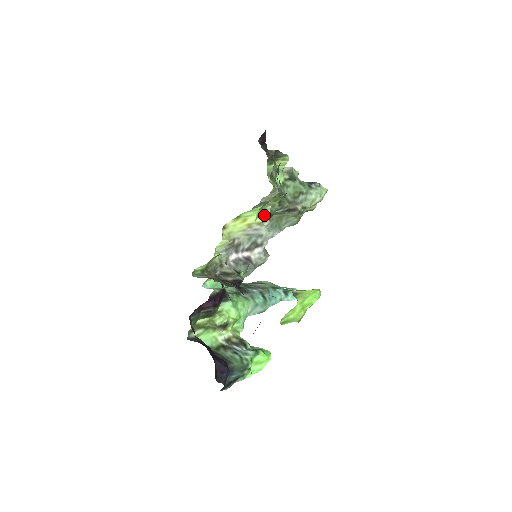
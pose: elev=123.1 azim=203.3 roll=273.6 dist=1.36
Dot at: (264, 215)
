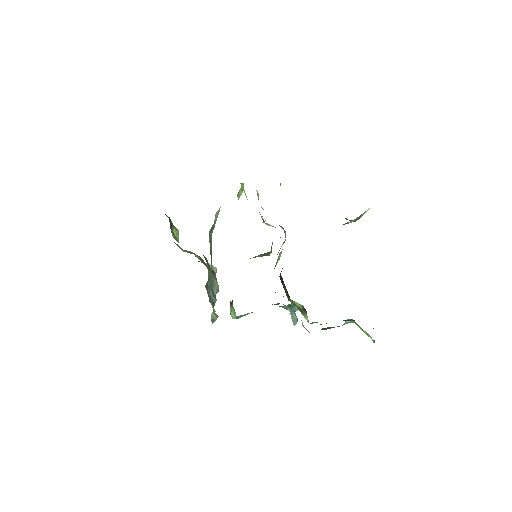
Dot at: occluded
